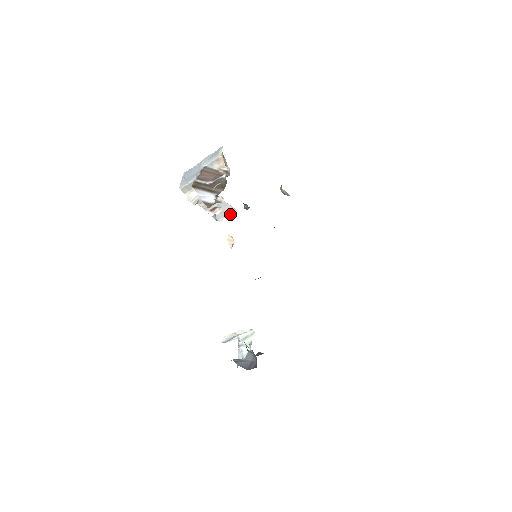
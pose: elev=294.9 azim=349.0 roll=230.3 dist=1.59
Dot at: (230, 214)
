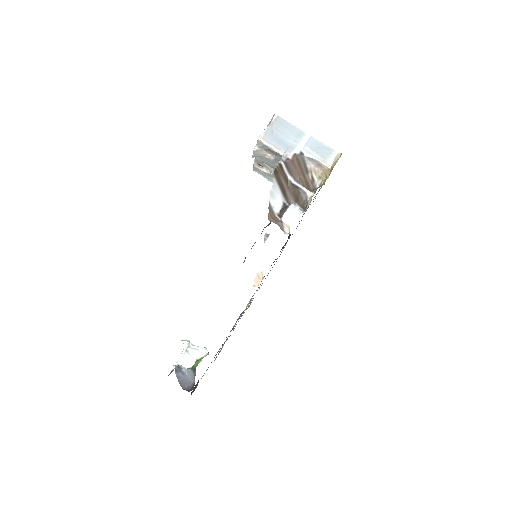
Dot at: (270, 180)
